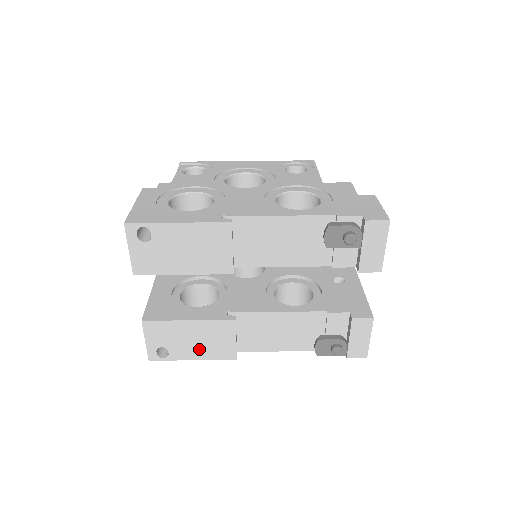
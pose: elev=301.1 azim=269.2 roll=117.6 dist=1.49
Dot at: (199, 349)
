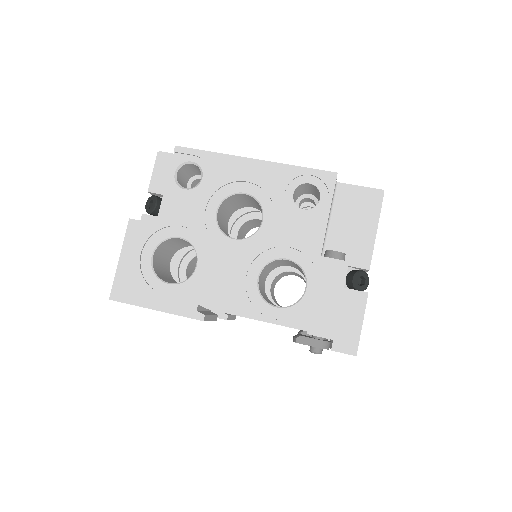
Dot at: occluded
